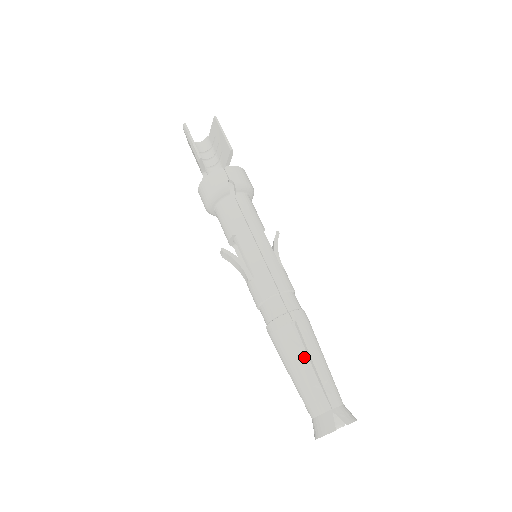
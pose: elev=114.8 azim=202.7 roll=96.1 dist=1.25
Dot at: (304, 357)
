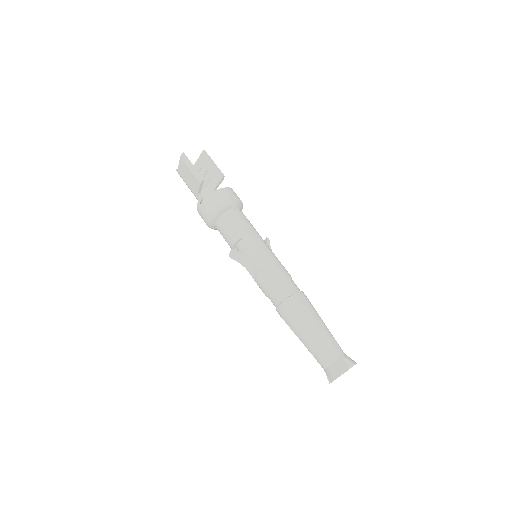
Dot at: (315, 322)
